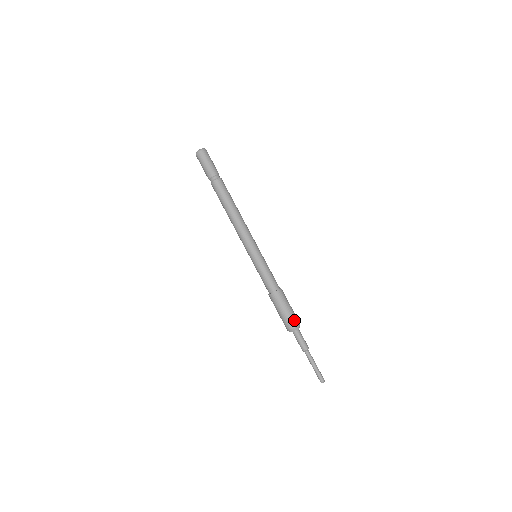
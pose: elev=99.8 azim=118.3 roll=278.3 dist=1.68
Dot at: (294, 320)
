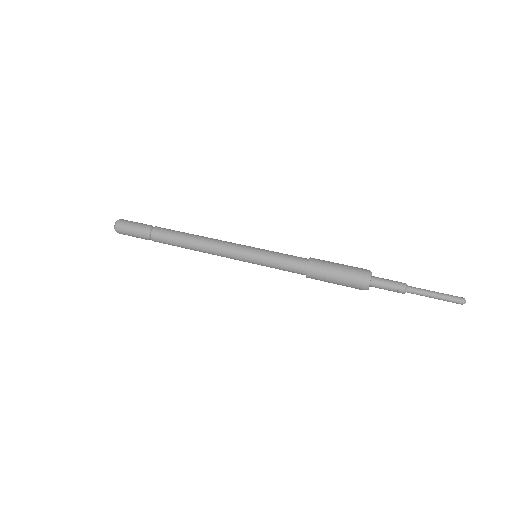
Dot at: (358, 268)
